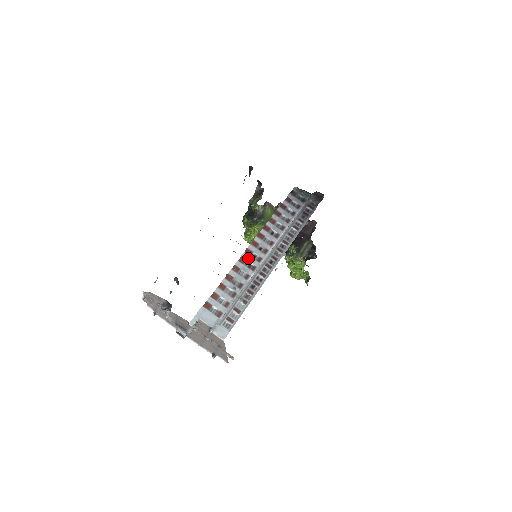
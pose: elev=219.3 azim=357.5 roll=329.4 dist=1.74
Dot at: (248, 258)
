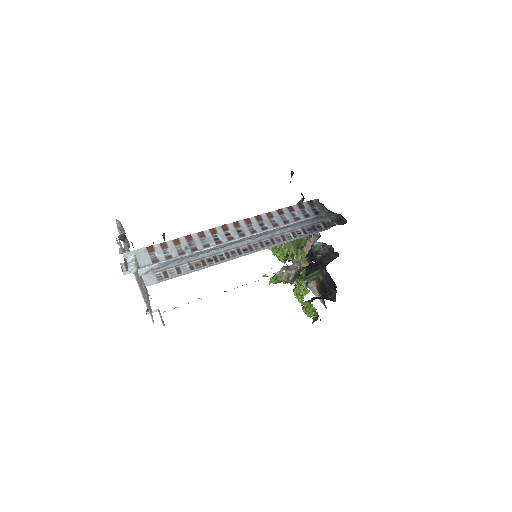
Dot at: (220, 232)
